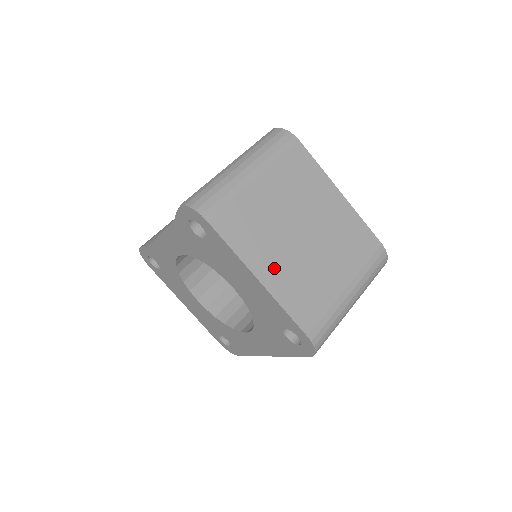
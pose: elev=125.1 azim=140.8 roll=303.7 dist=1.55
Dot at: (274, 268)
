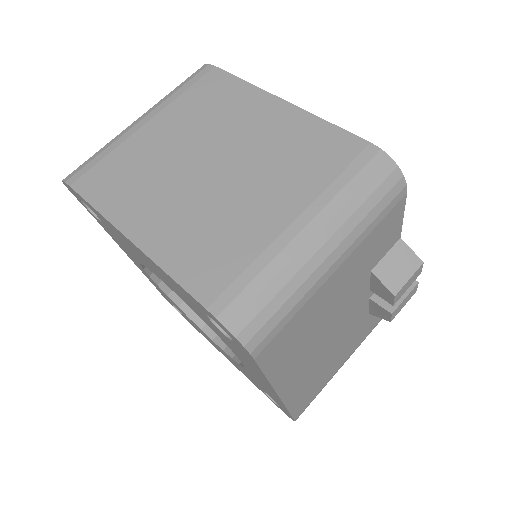
Dot at: (157, 219)
